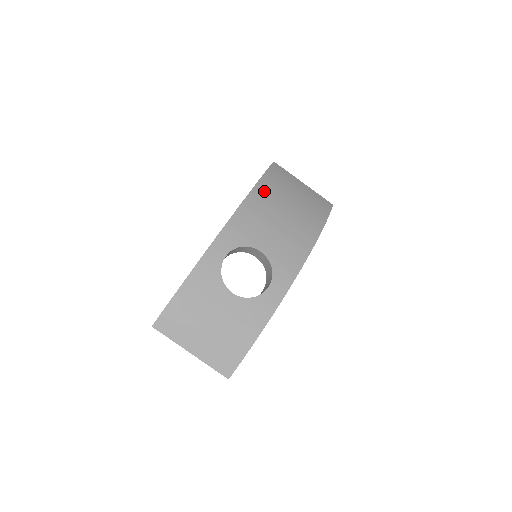
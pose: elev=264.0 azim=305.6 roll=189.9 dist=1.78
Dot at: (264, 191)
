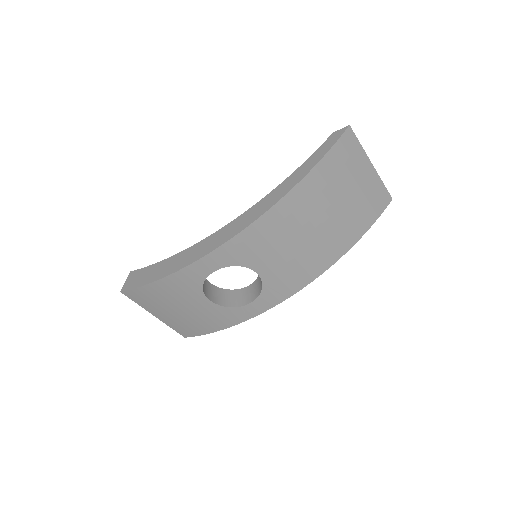
Dot at: (301, 197)
